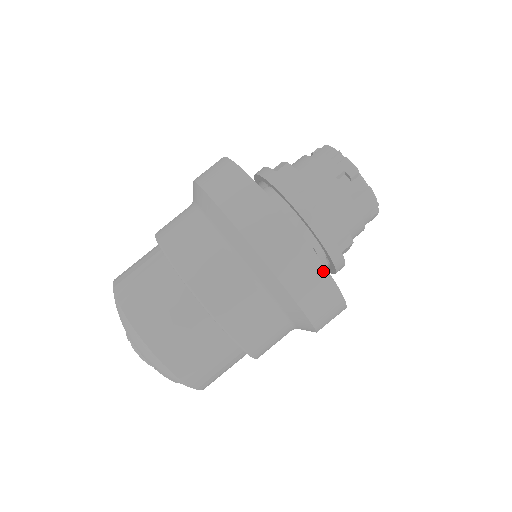
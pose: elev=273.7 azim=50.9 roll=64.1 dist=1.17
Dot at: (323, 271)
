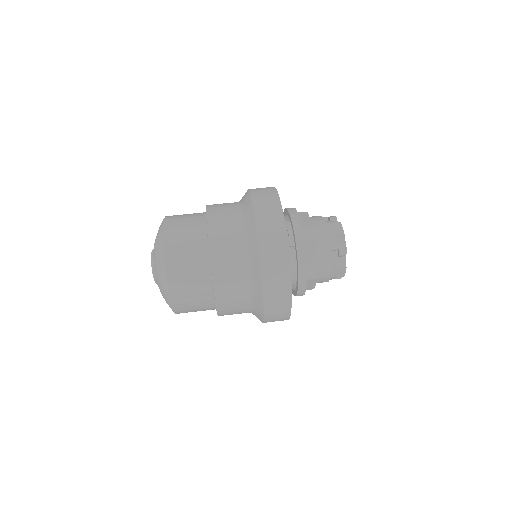
Dot at: (278, 200)
